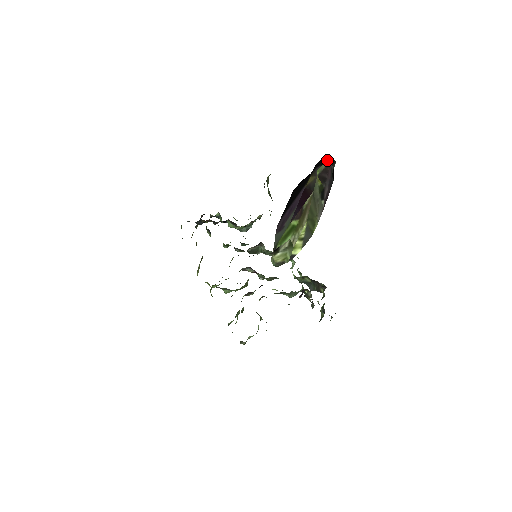
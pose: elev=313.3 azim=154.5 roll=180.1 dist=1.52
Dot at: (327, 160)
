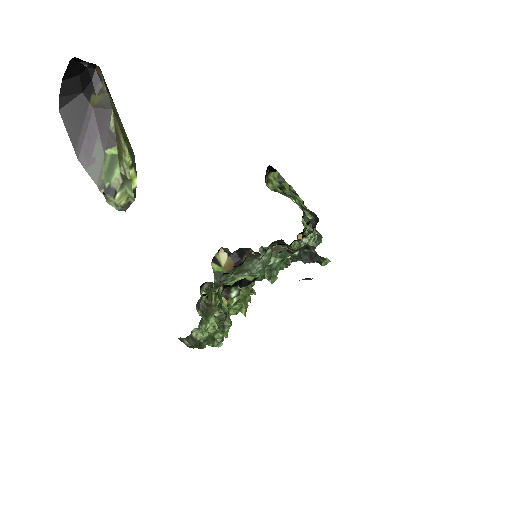
Dot at: (99, 69)
